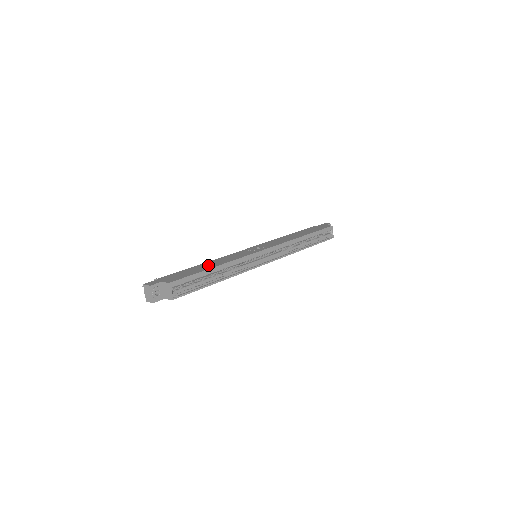
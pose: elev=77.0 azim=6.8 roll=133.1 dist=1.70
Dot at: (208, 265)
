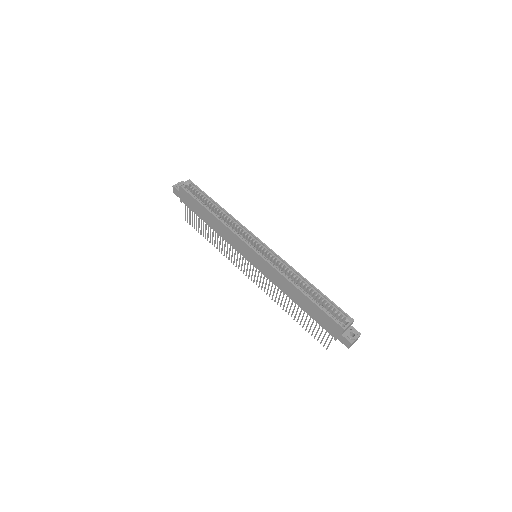
Dot at: occluded
